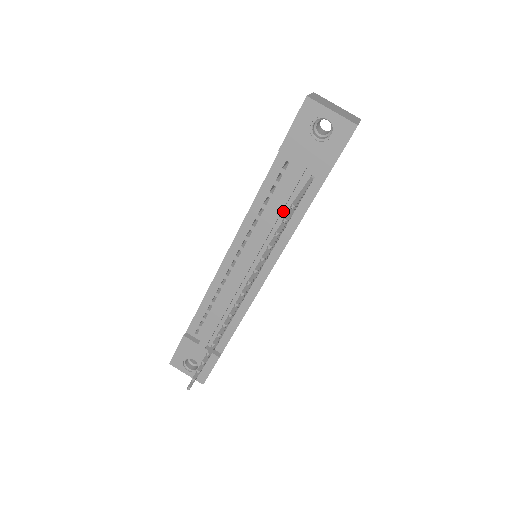
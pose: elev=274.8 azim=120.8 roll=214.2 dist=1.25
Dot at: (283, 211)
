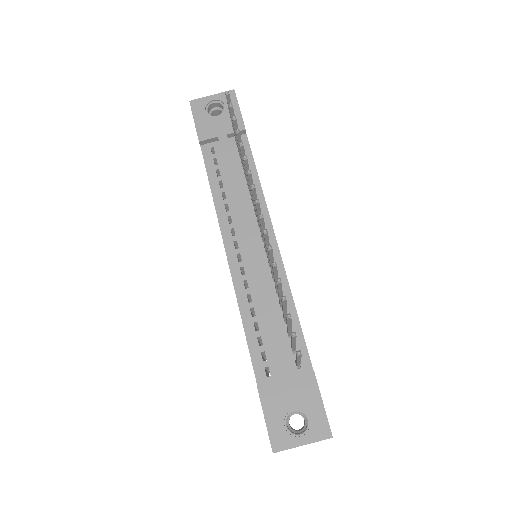
Dot at: (239, 180)
